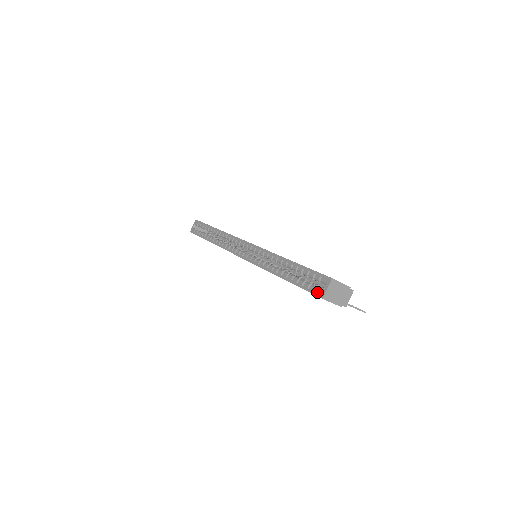
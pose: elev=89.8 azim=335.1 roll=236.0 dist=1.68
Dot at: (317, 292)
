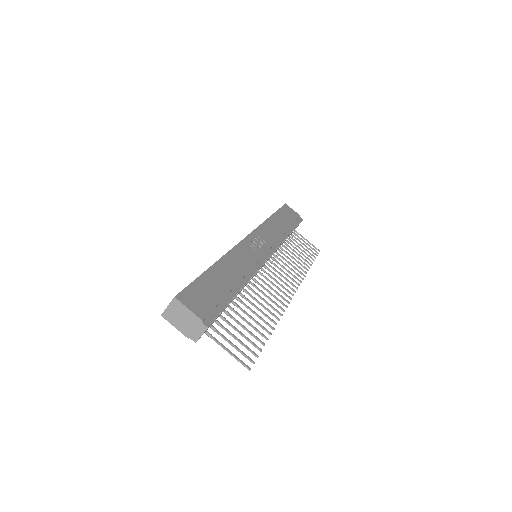
Dot at: occluded
